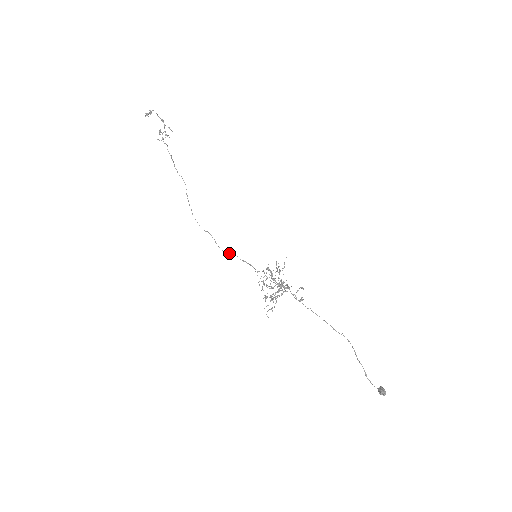
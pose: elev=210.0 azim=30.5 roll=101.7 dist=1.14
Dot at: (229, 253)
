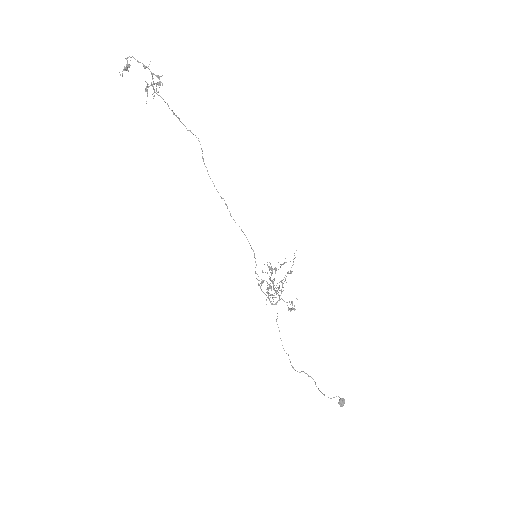
Dot at: occluded
